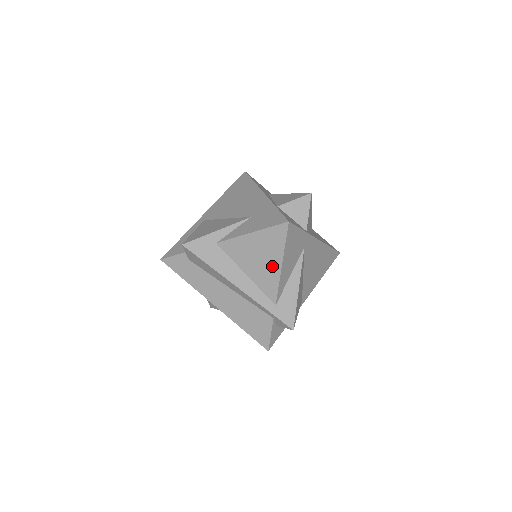
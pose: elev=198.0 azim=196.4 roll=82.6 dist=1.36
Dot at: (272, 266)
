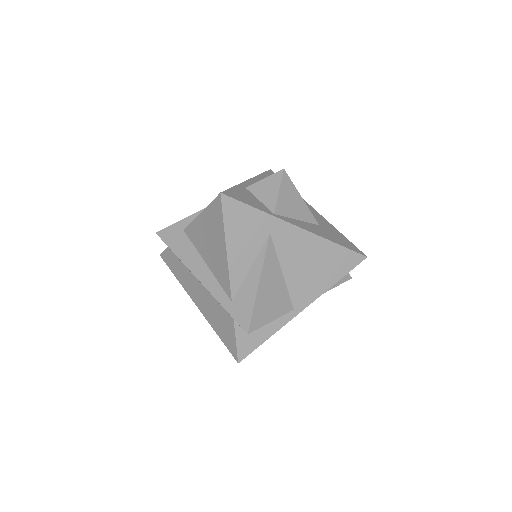
Dot at: (220, 251)
